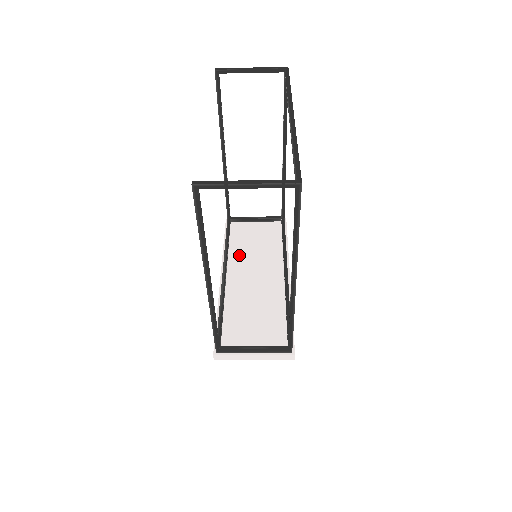
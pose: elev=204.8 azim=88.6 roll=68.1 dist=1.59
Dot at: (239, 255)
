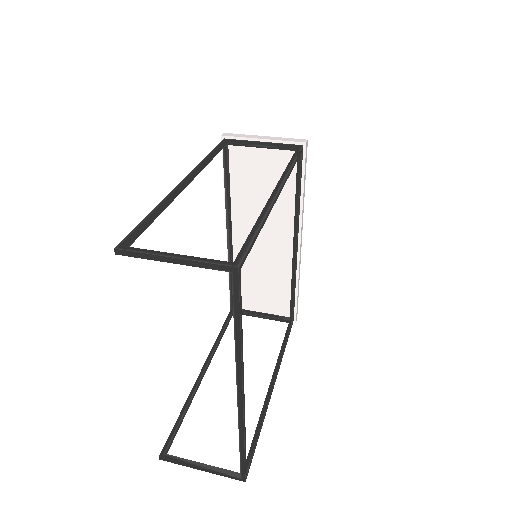
Dot at: (243, 206)
